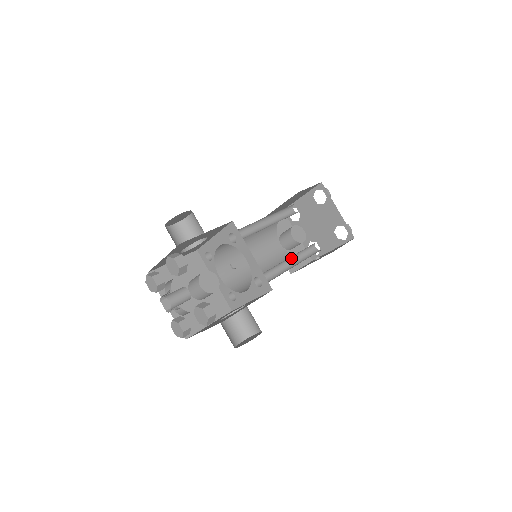
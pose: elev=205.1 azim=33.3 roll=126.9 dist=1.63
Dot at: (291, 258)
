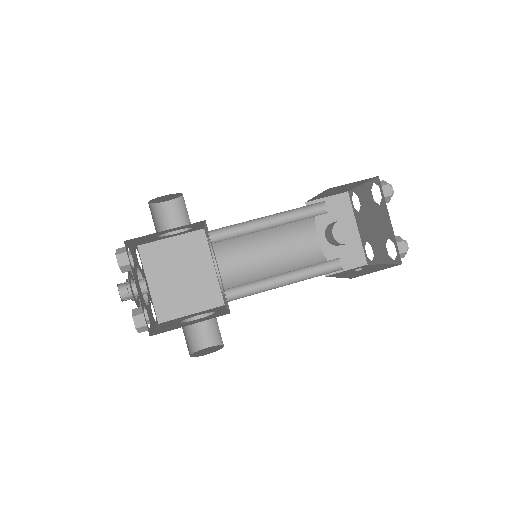
Dot at: (291, 272)
